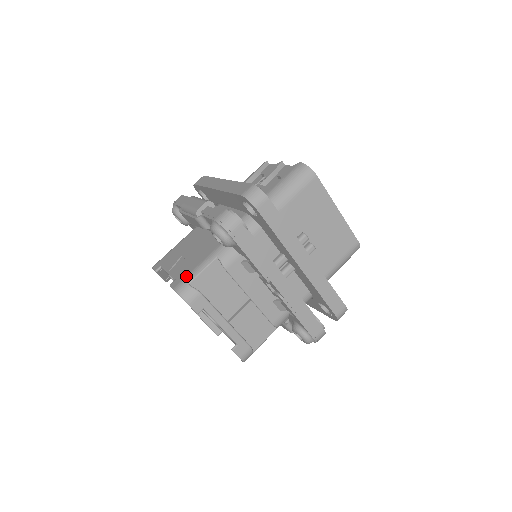
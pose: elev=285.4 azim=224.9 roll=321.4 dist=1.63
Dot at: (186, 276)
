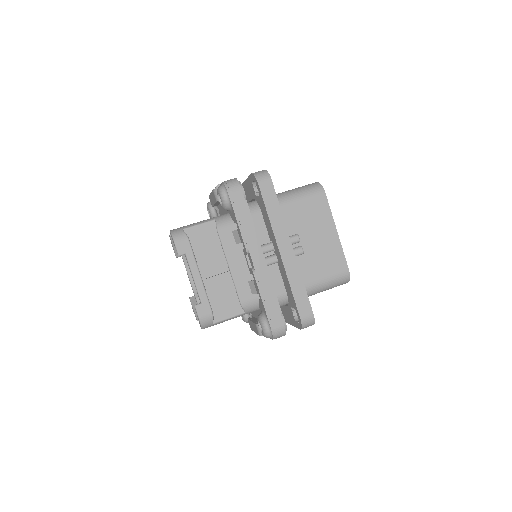
Dot at: (185, 226)
